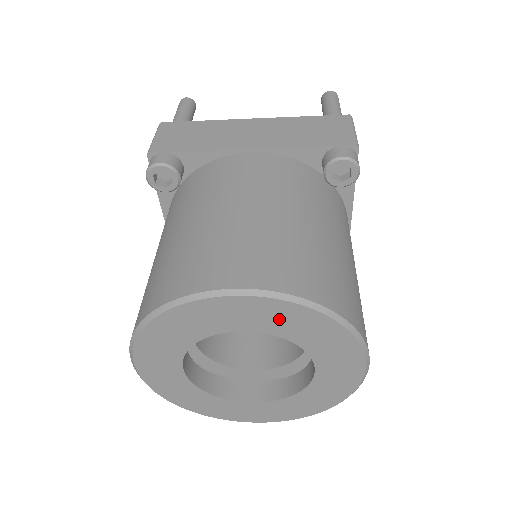
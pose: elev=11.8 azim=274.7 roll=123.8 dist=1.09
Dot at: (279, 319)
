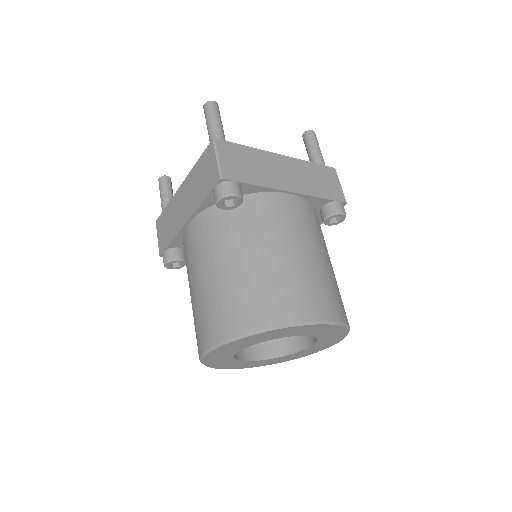
Dot at: (325, 331)
